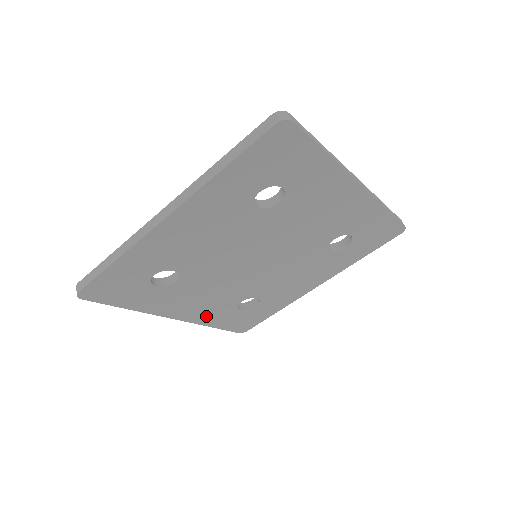
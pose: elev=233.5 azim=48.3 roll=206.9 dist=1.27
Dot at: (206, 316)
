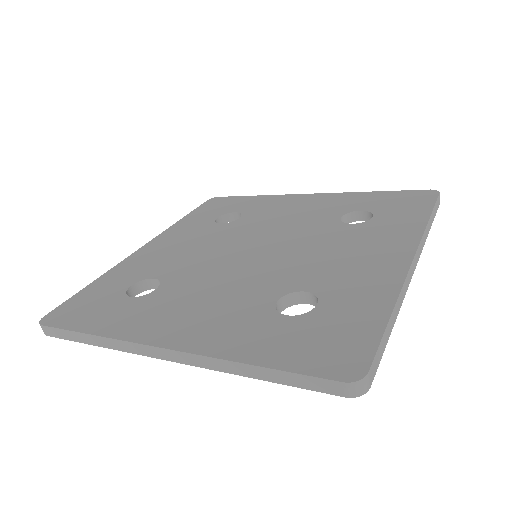
Dot at: occluded
